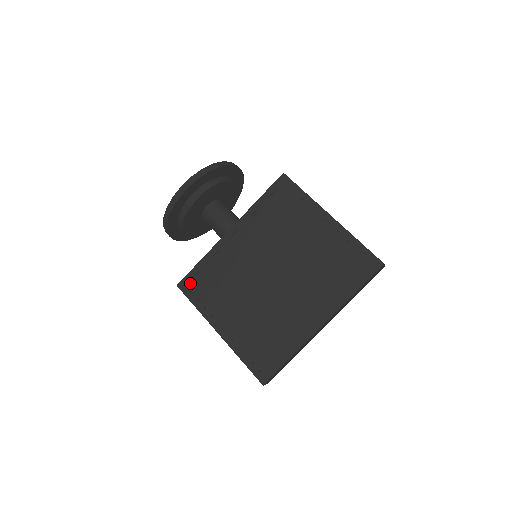
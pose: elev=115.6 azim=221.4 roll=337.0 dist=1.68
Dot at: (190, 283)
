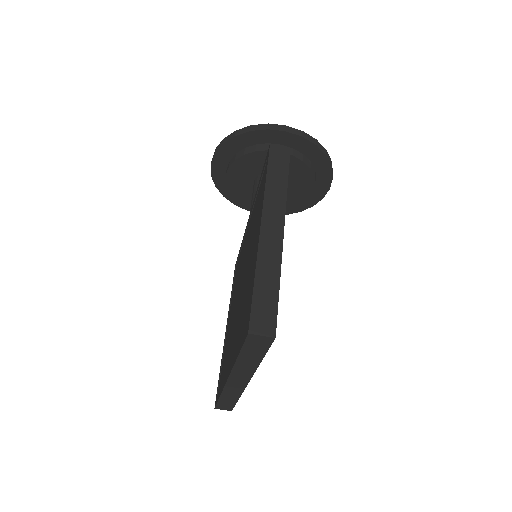
Dot at: (236, 267)
